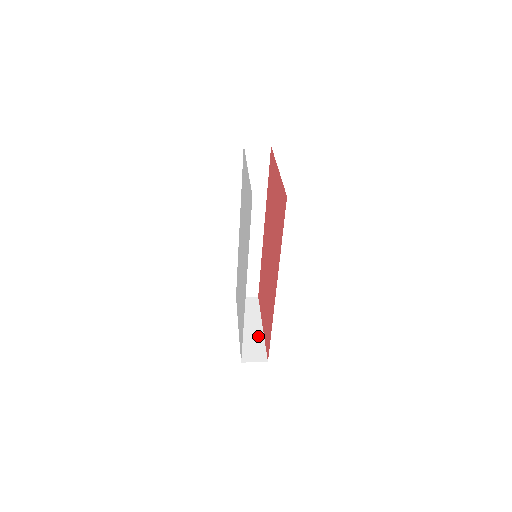
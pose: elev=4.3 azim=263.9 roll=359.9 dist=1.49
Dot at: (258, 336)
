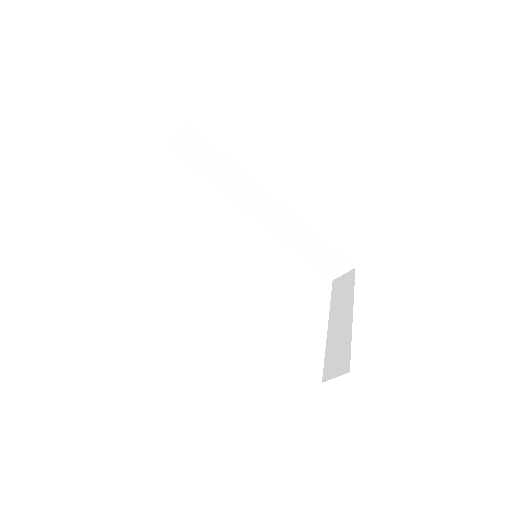
Dot at: (345, 333)
